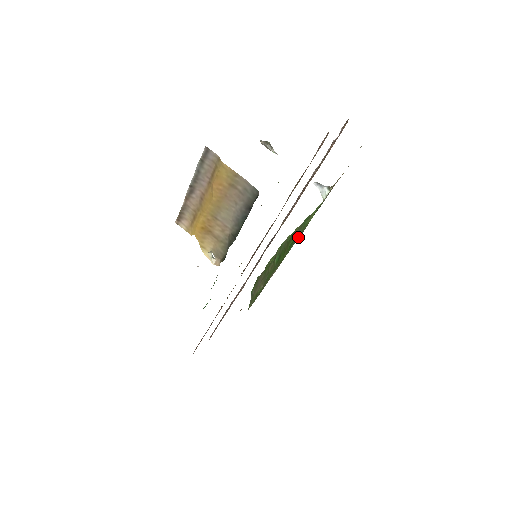
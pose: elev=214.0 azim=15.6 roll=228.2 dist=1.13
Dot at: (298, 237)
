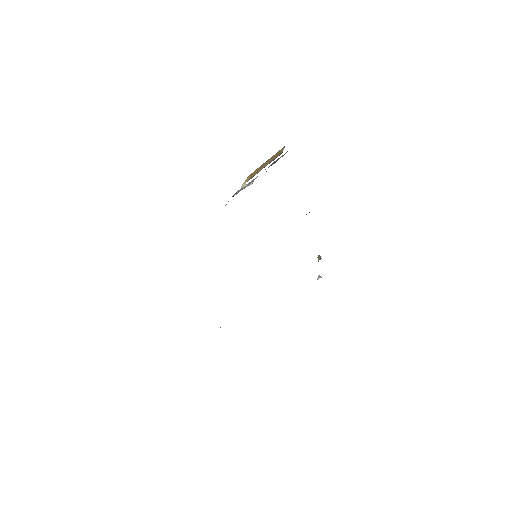
Dot at: occluded
